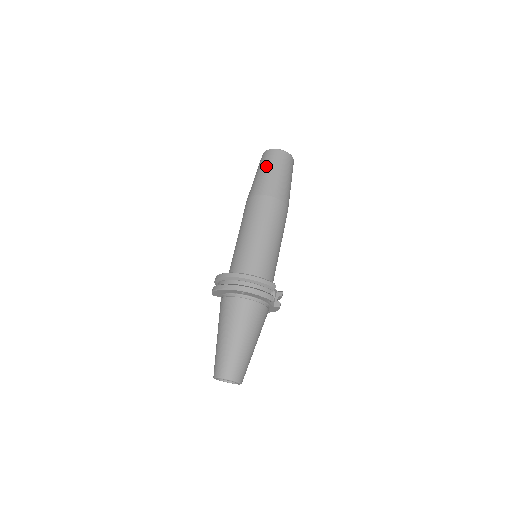
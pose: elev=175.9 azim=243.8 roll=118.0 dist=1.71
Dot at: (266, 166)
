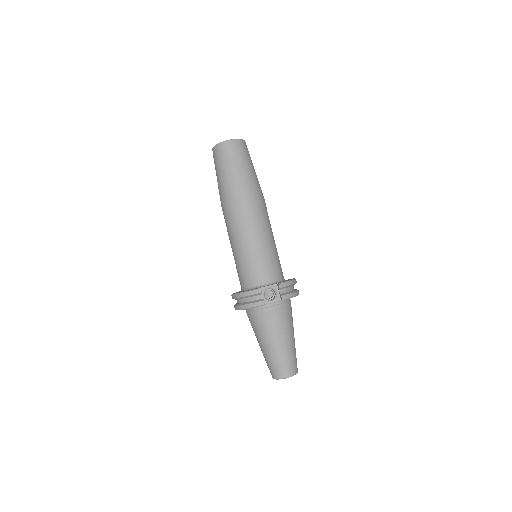
Dot at: occluded
